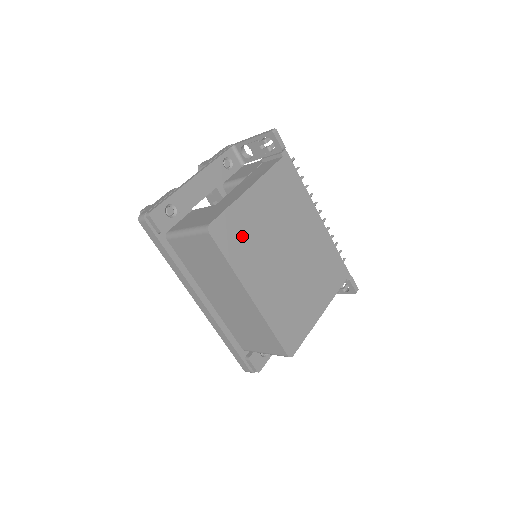
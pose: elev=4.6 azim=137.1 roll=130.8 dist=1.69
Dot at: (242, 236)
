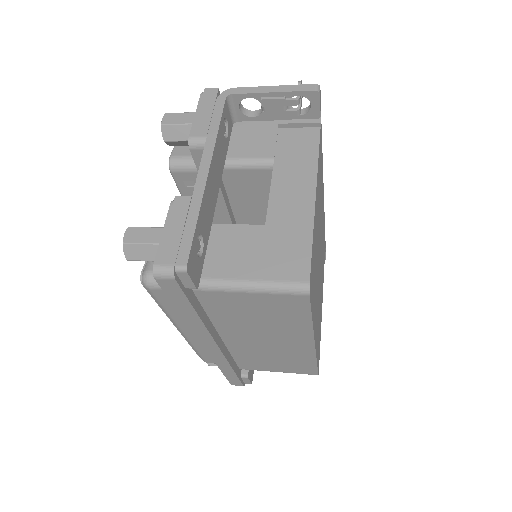
Dot at: (314, 272)
